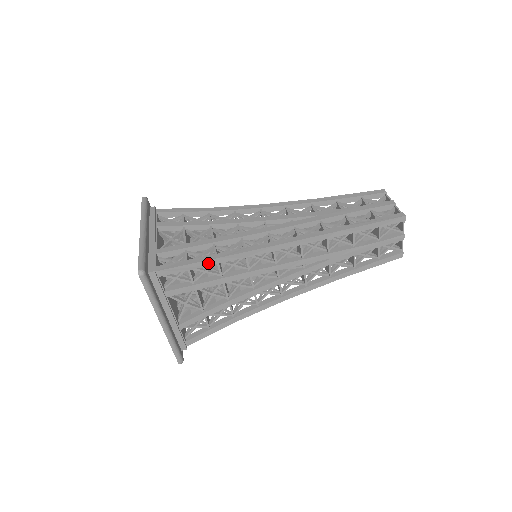
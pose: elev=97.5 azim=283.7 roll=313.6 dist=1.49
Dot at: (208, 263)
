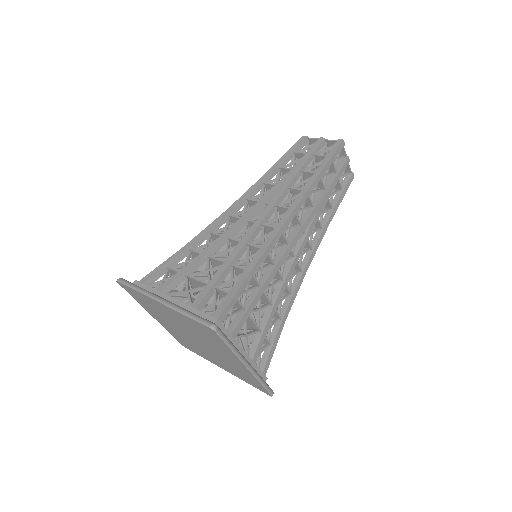
Dot at: (248, 280)
